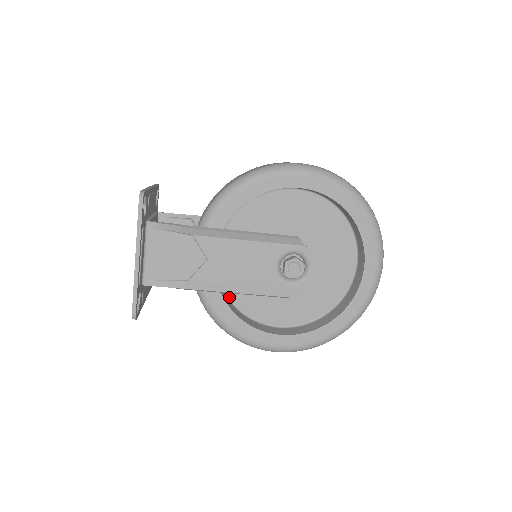
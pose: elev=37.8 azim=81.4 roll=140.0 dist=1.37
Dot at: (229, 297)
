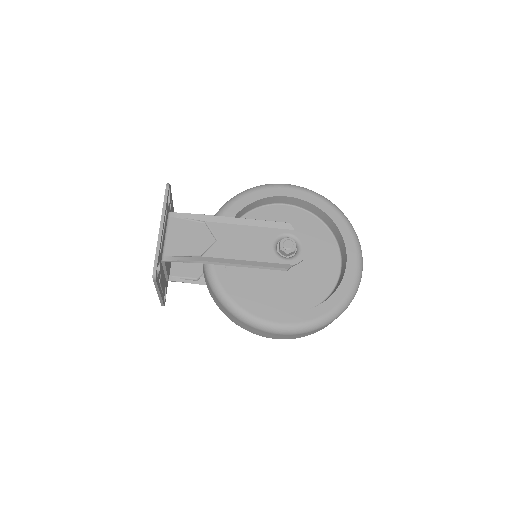
Dot at: occluded
